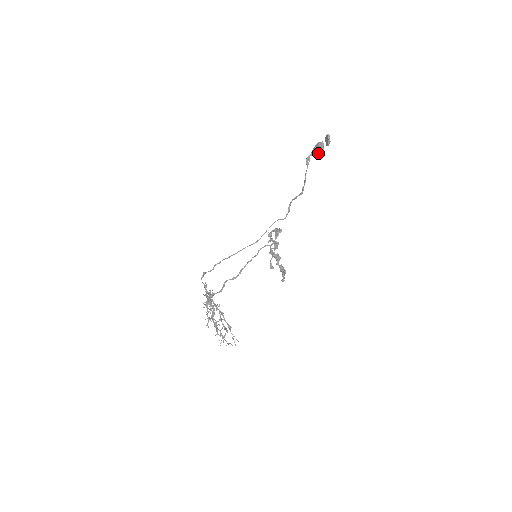
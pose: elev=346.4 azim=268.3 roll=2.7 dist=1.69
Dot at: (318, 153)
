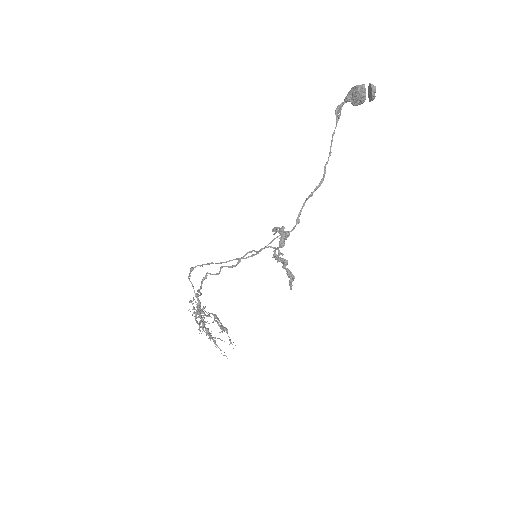
Dot at: (355, 103)
